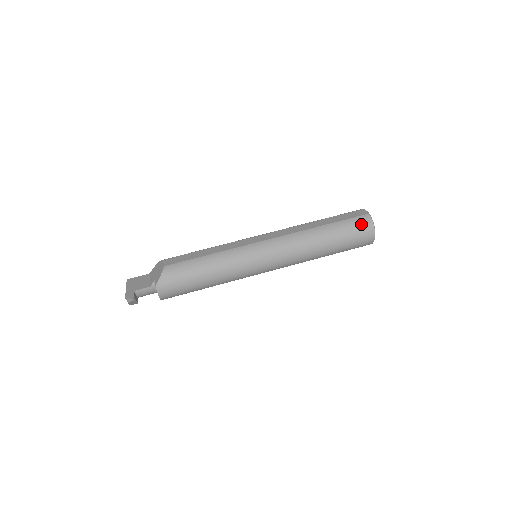
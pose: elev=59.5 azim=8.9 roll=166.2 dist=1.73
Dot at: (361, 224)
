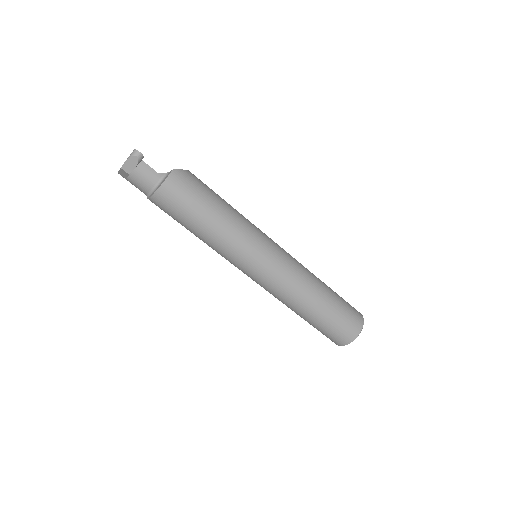
Dot at: (355, 312)
